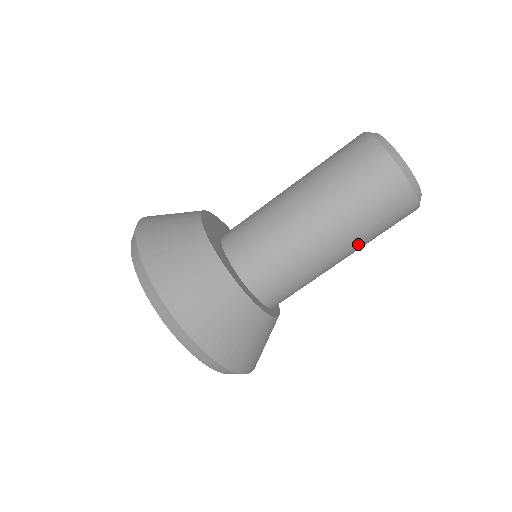
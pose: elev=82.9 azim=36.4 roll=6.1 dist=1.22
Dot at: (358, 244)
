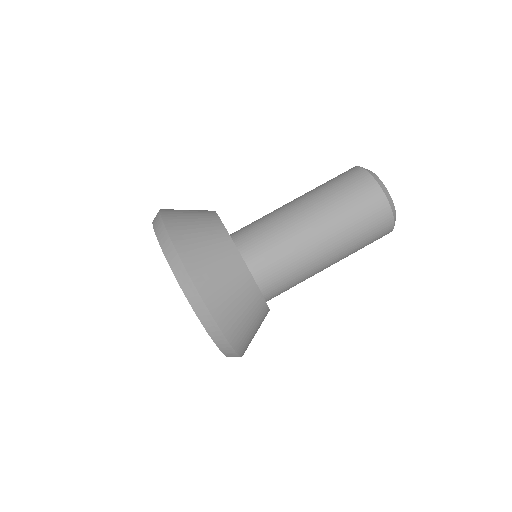
Dot at: (345, 255)
